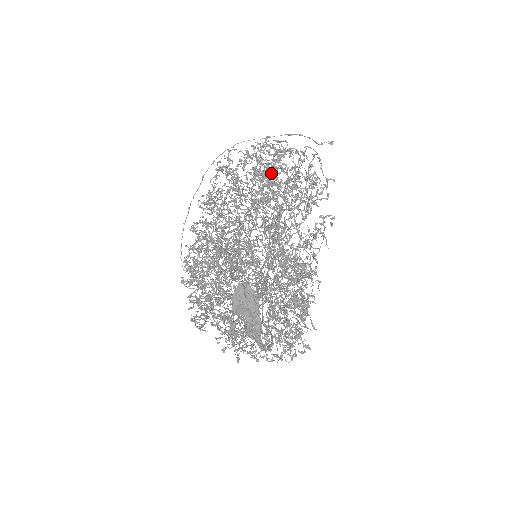
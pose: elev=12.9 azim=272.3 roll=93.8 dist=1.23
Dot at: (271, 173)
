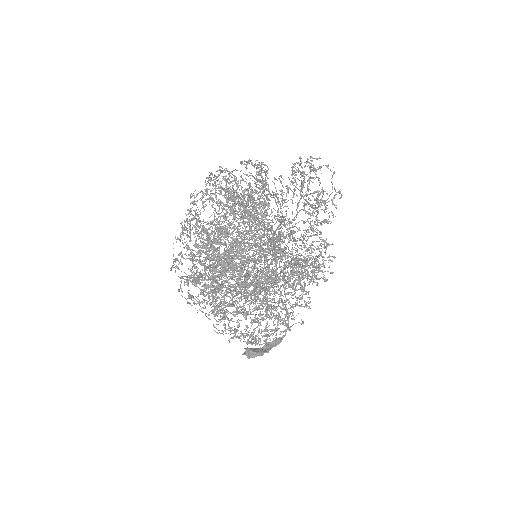
Dot at: occluded
